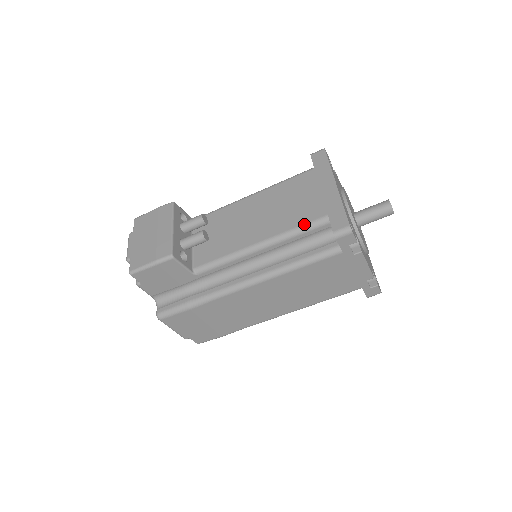
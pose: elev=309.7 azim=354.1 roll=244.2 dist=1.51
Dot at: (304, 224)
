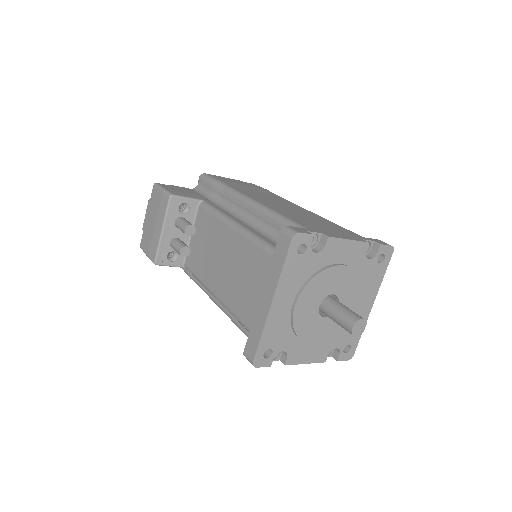
Dot at: (237, 317)
